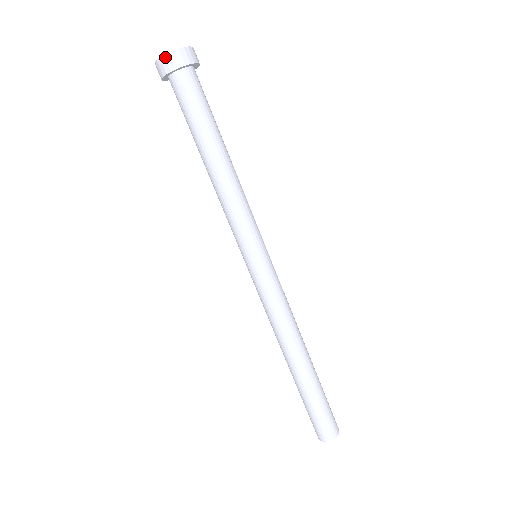
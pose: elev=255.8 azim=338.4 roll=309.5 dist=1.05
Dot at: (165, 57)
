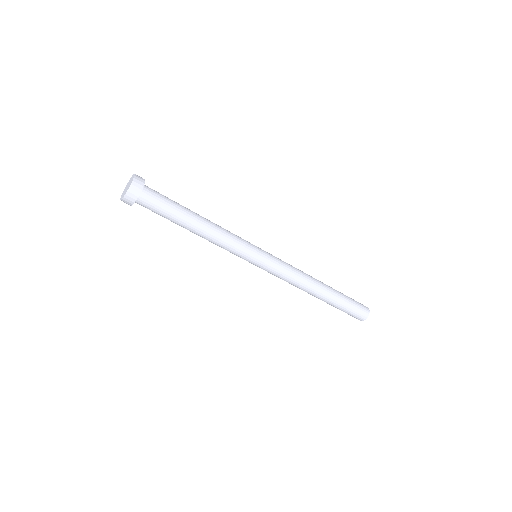
Dot at: (129, 192)
